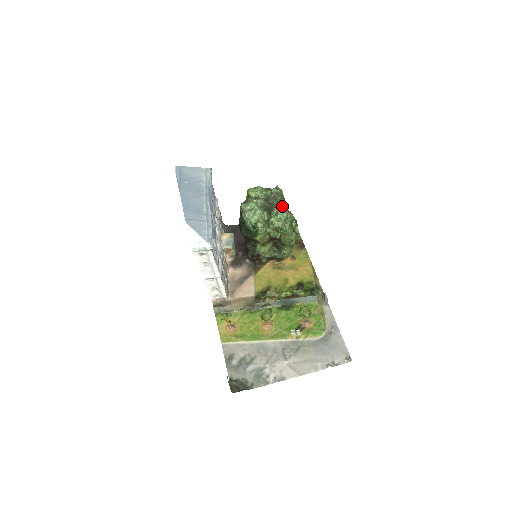
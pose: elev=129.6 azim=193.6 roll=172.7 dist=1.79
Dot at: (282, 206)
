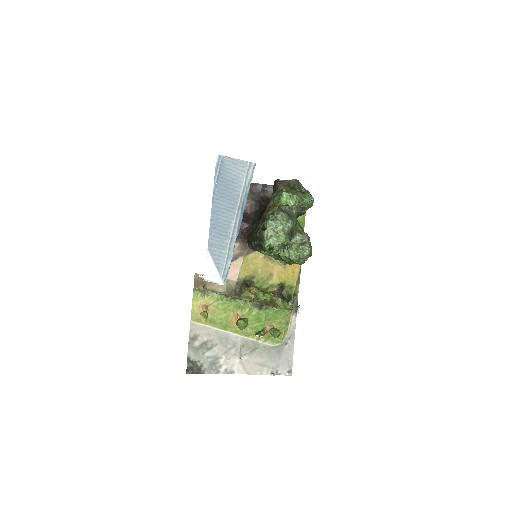
Dot at: occluded
